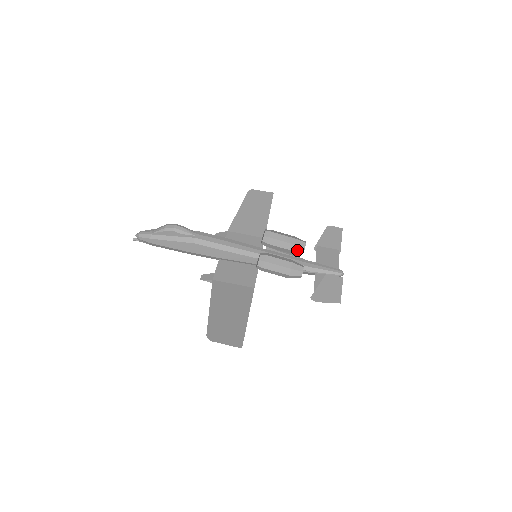
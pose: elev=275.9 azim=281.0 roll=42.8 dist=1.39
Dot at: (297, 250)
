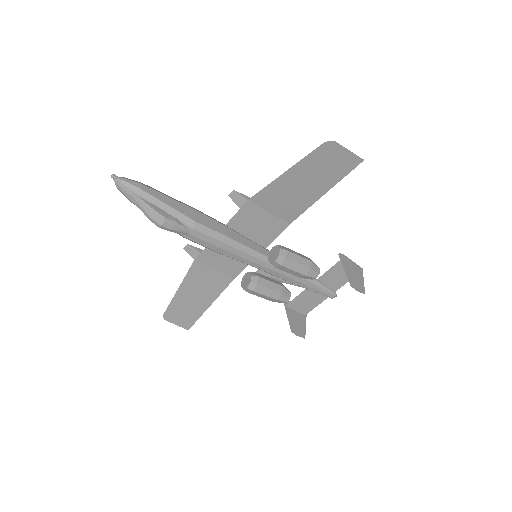
Dot at: occluded
